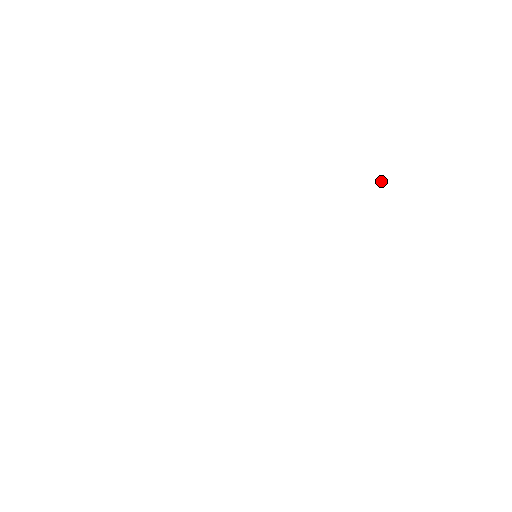
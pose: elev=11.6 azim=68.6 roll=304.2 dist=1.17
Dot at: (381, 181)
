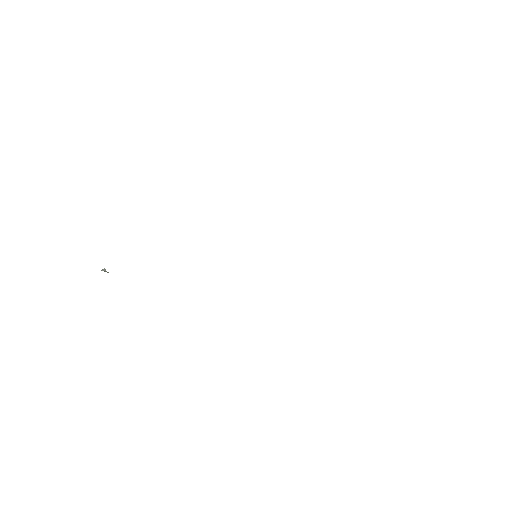
Dot at: occluded
